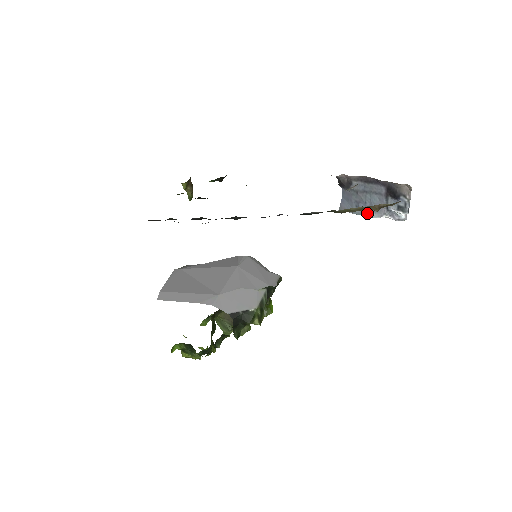
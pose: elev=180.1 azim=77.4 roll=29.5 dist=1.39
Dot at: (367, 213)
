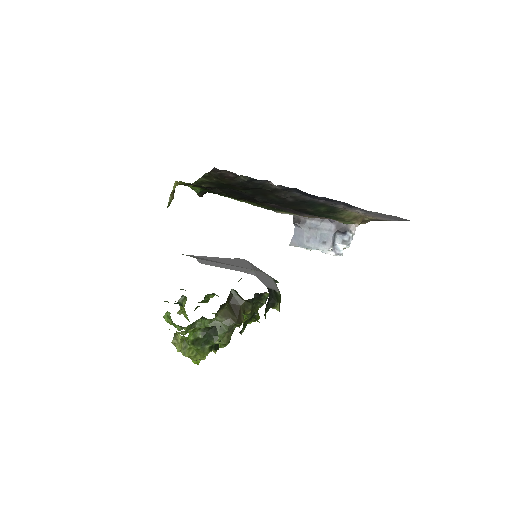
Dot at: (316, 247)
